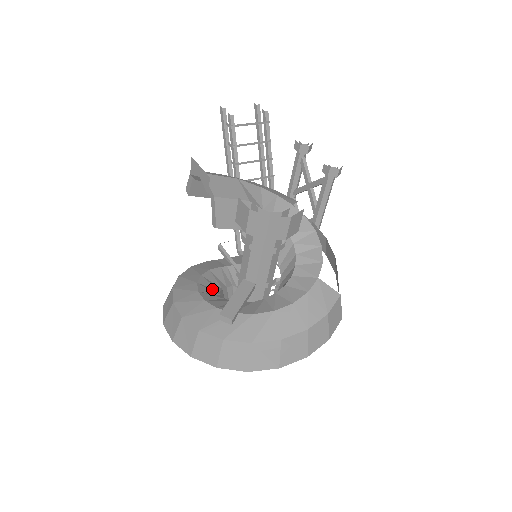
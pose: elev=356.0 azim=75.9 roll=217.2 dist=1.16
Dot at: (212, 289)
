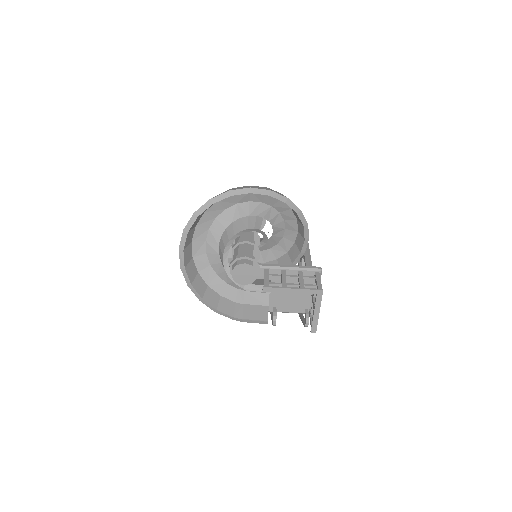
Dot at: occluded
